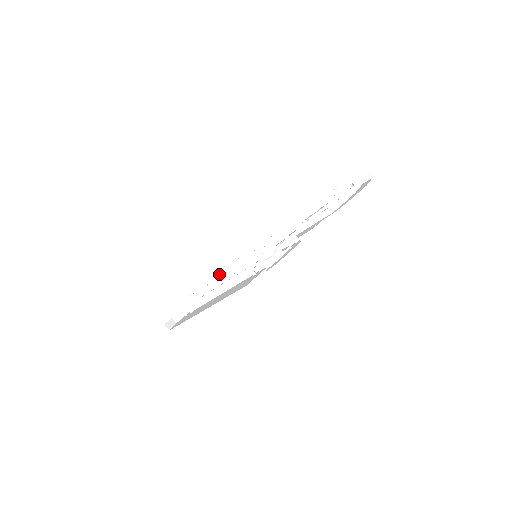
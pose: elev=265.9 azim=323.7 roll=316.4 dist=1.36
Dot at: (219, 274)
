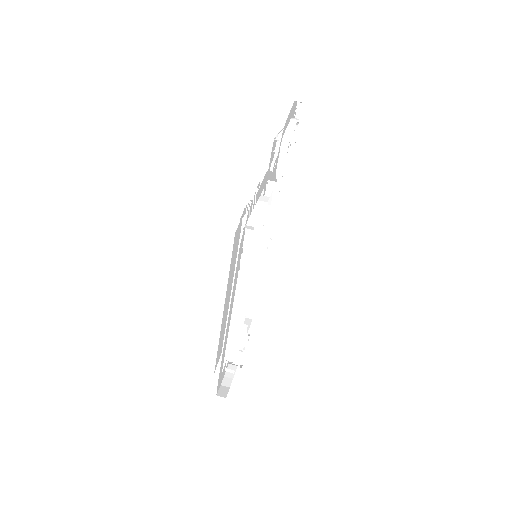
Dot at: occluded
